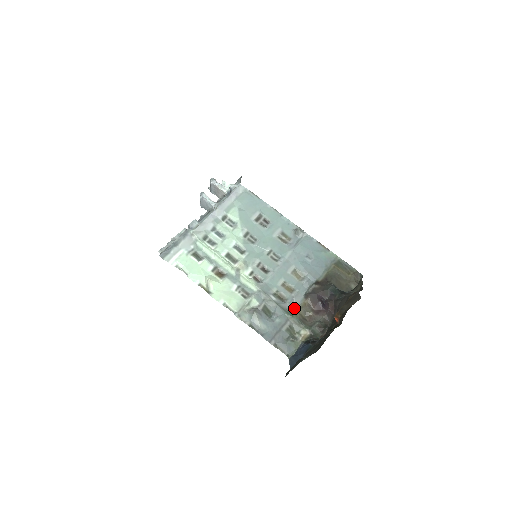
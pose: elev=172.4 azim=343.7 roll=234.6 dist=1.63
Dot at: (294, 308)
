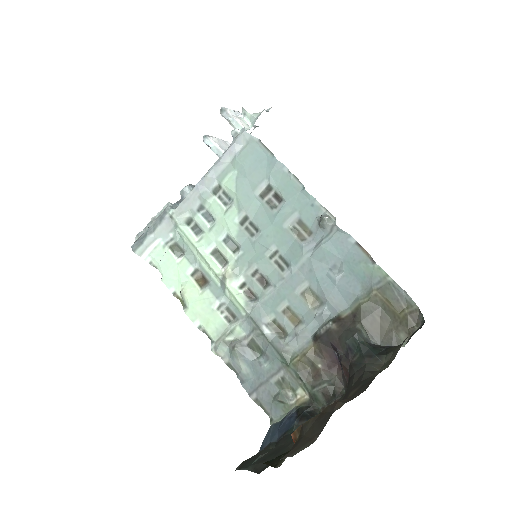
Dot at: (294, 352)
